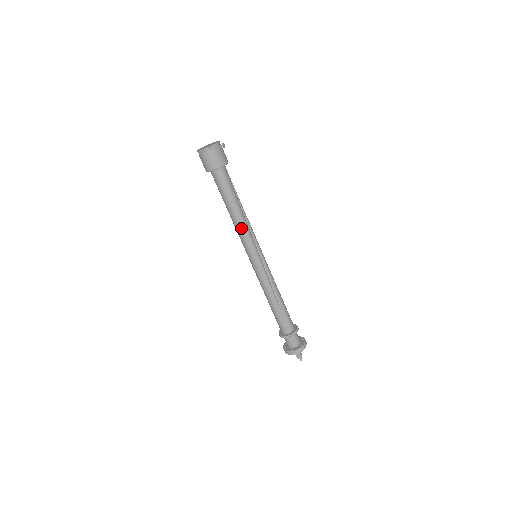
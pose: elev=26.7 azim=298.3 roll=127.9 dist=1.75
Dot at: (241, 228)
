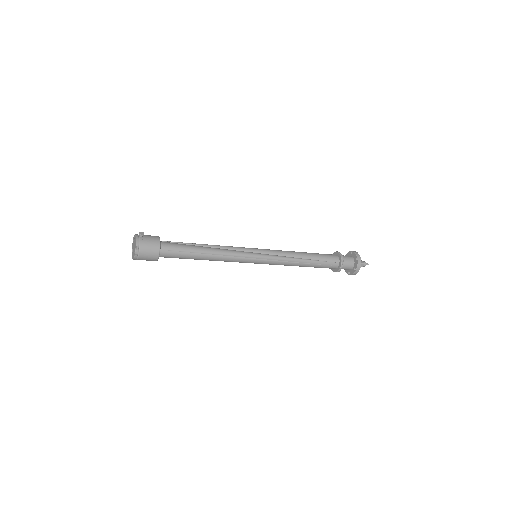
Dot at: (224, 257)
